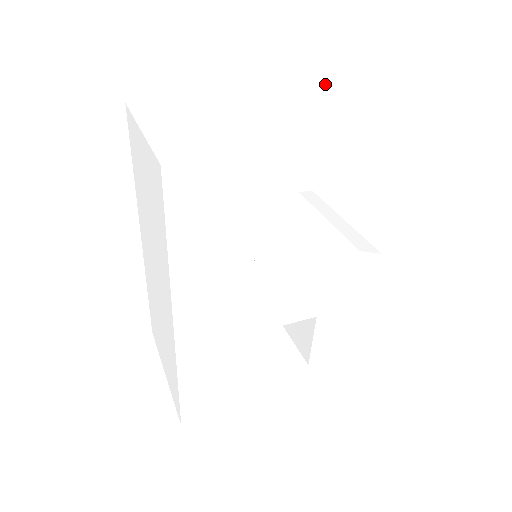
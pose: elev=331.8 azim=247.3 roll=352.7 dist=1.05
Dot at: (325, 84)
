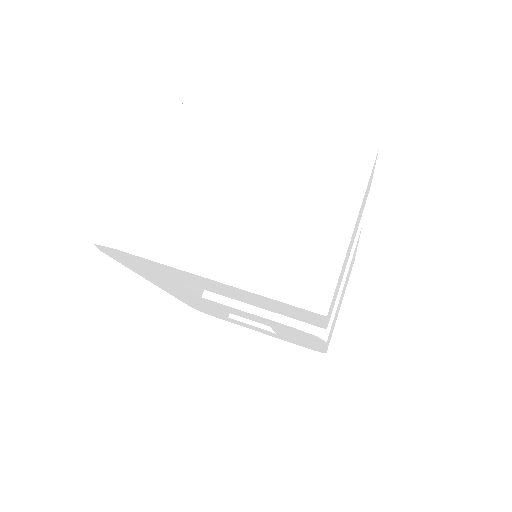
Dot at: (245, 245)
